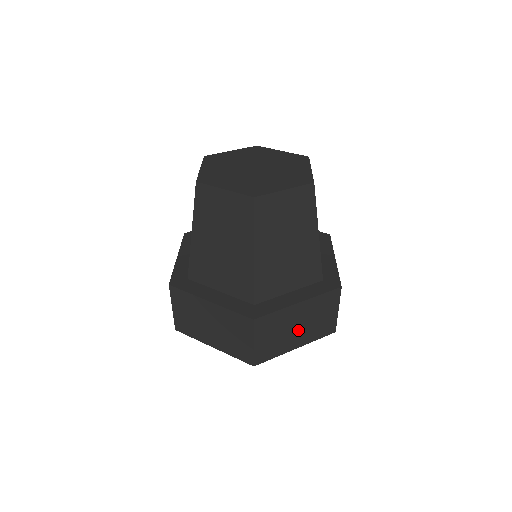
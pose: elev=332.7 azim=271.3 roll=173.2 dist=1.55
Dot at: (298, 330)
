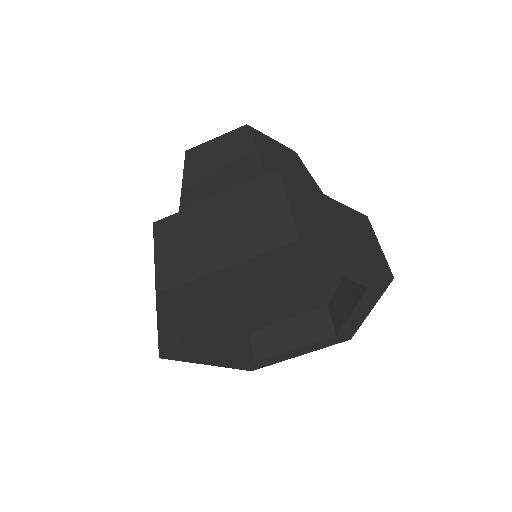
Dot at: (341, 233)
